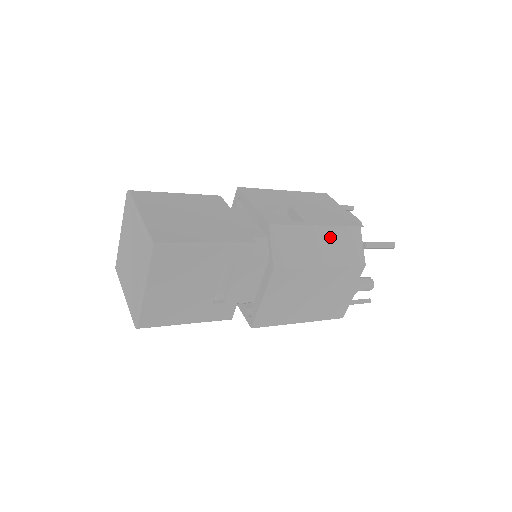
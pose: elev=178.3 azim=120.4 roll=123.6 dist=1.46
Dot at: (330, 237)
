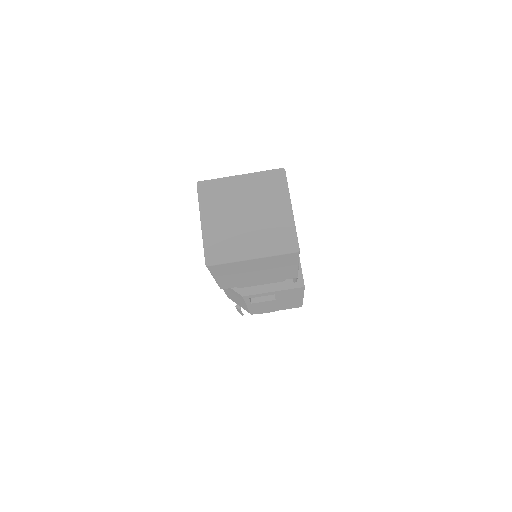
Dot at: occluded
